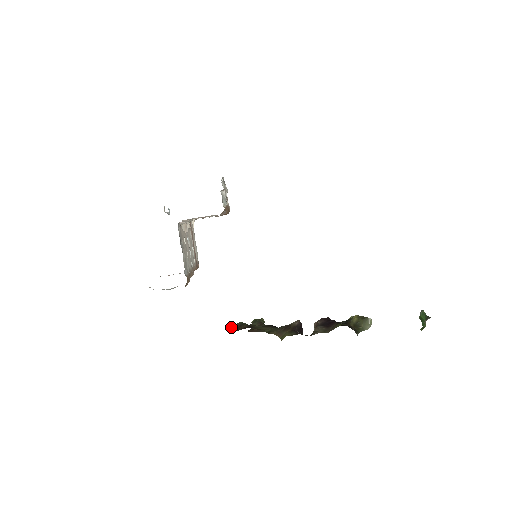
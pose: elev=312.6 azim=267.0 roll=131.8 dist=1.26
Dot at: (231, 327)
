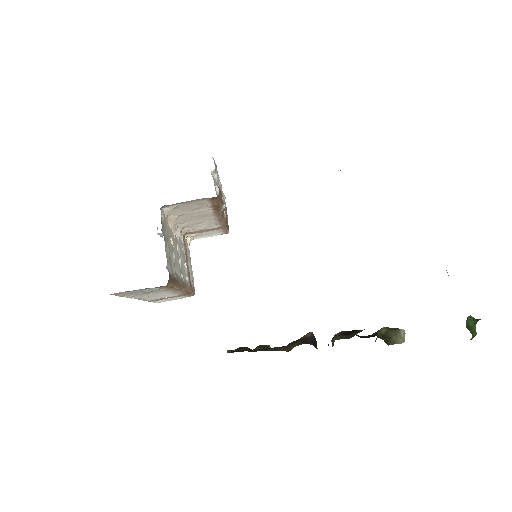
Dot at: (228, 350)
